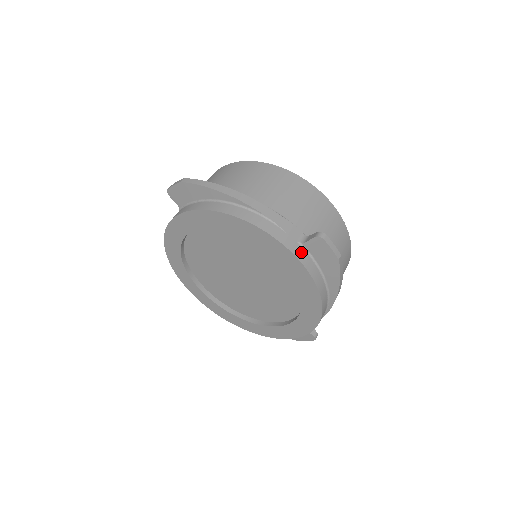
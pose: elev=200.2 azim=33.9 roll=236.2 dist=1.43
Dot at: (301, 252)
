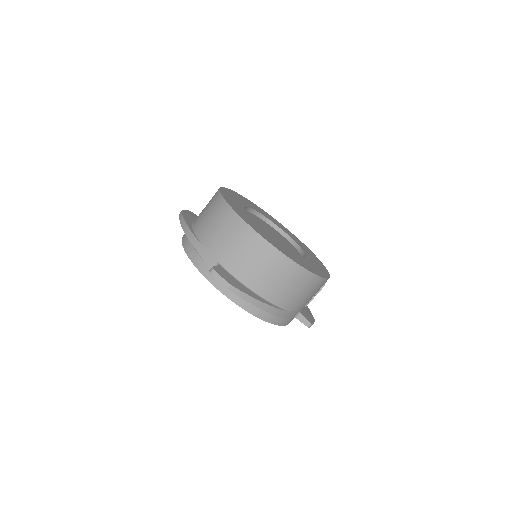
Dot at: (215, 278)
